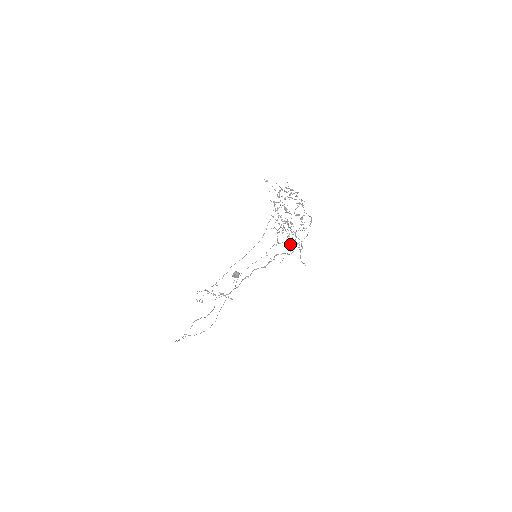
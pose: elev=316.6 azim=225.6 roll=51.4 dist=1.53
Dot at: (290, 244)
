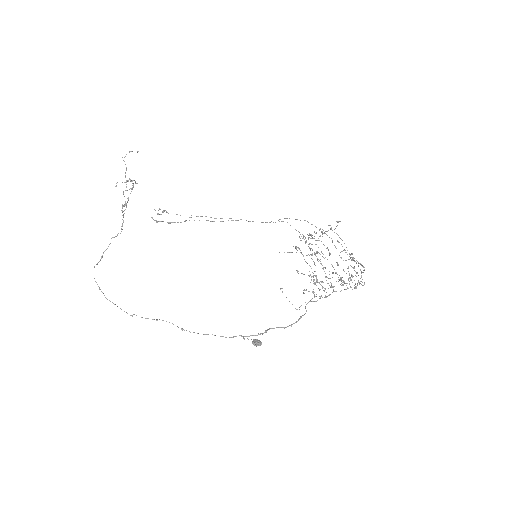
Dot at: (312, 292)
